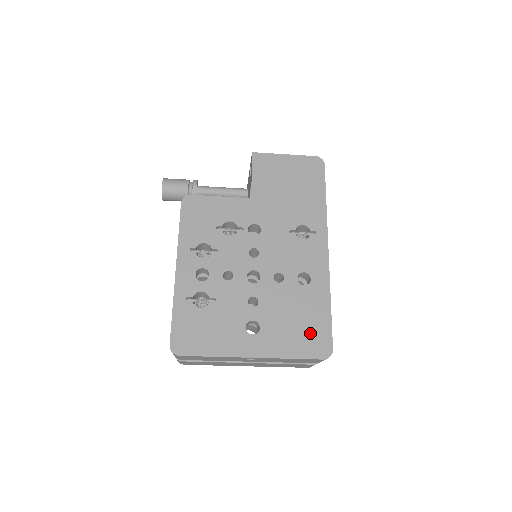
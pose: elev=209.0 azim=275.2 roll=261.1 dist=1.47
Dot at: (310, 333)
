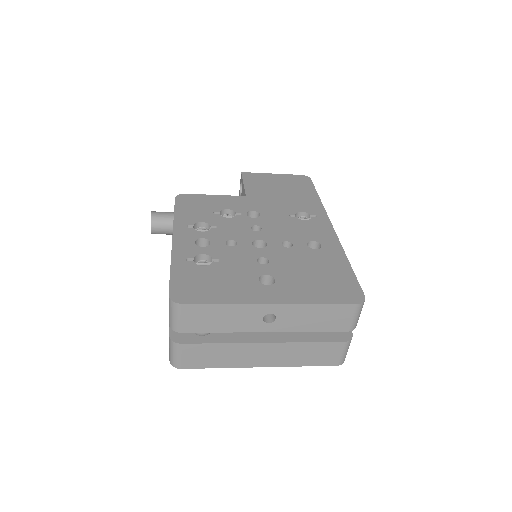
Dot at: (334, 283)
